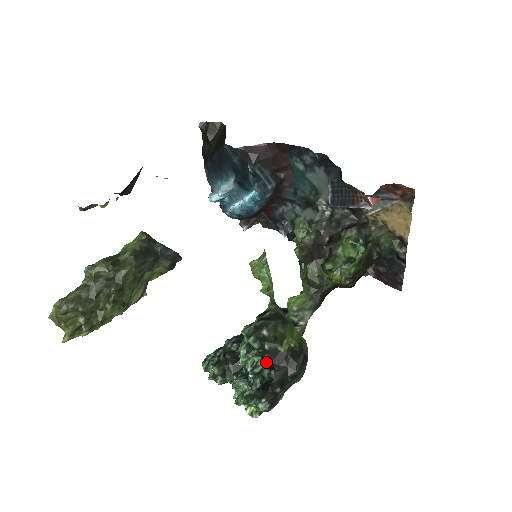
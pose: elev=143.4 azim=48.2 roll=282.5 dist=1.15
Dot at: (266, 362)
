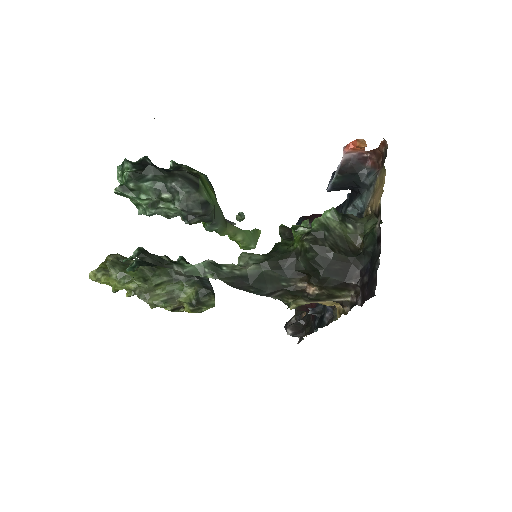
Dot at: occluded
